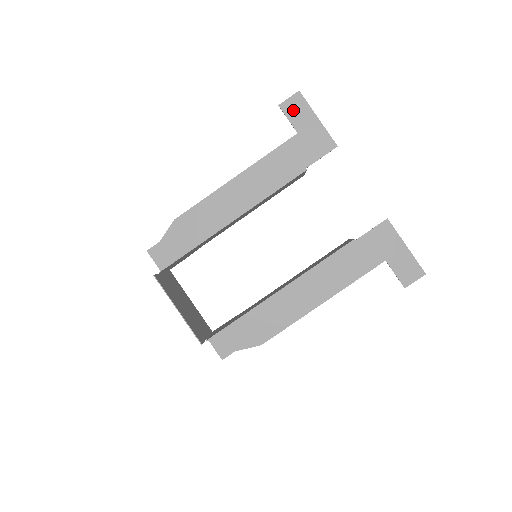
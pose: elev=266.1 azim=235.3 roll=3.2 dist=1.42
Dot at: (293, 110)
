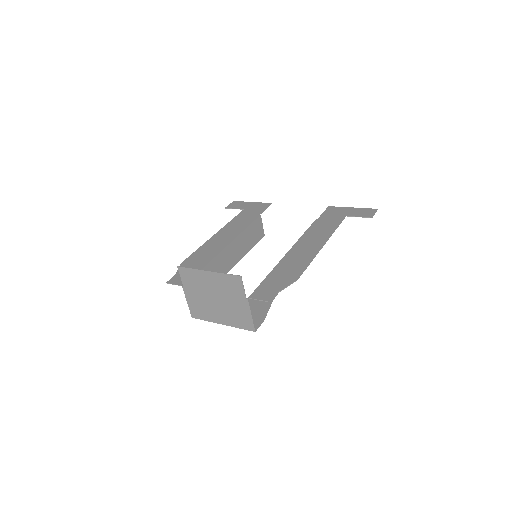
Dot at: (235, 206)
